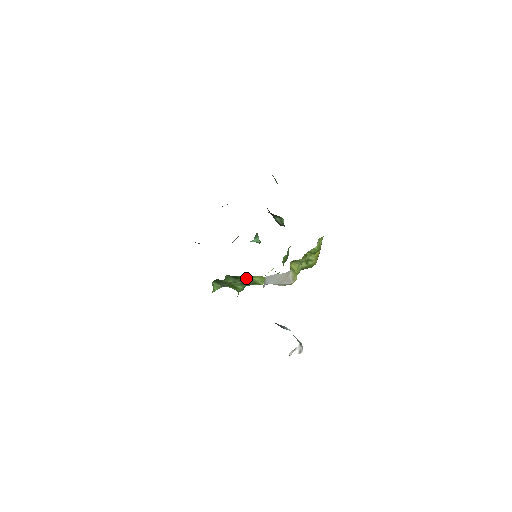
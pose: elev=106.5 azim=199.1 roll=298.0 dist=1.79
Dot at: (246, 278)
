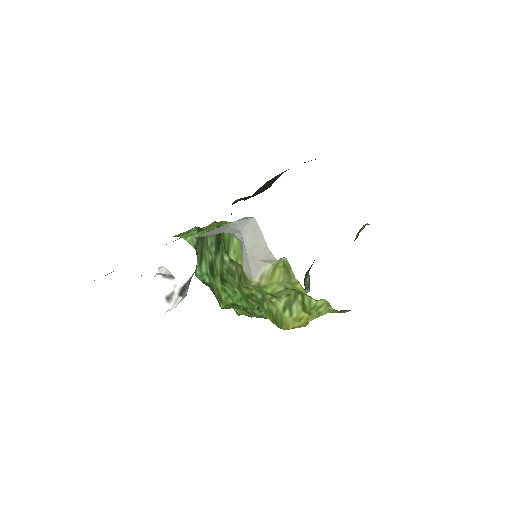
Dot at: occluded
